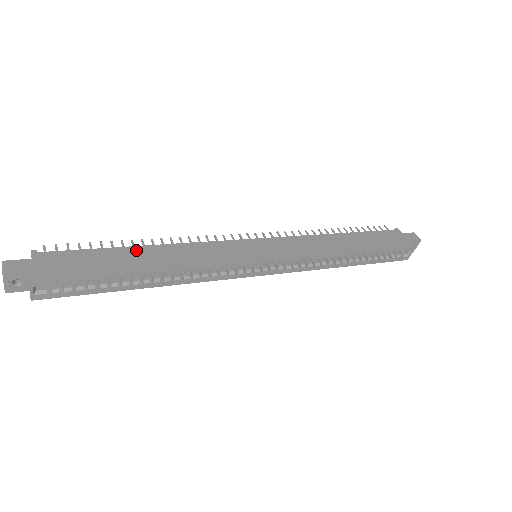
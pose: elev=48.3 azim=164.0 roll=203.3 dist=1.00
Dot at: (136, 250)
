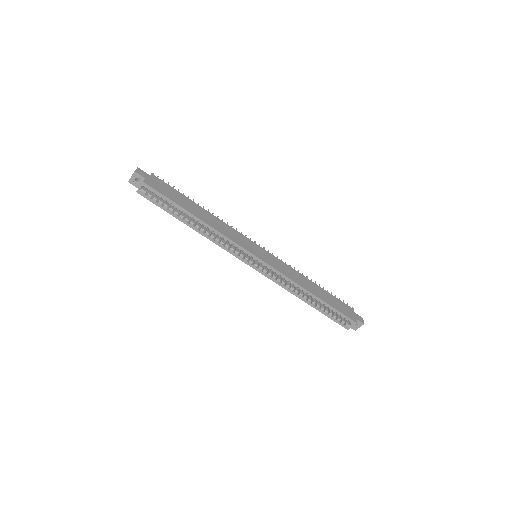
Dot at: (198, 206)
